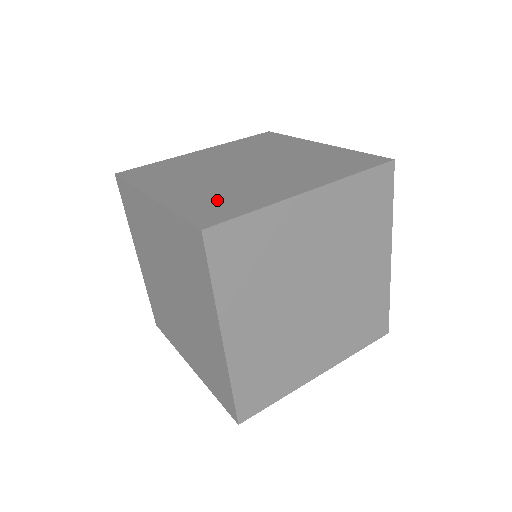
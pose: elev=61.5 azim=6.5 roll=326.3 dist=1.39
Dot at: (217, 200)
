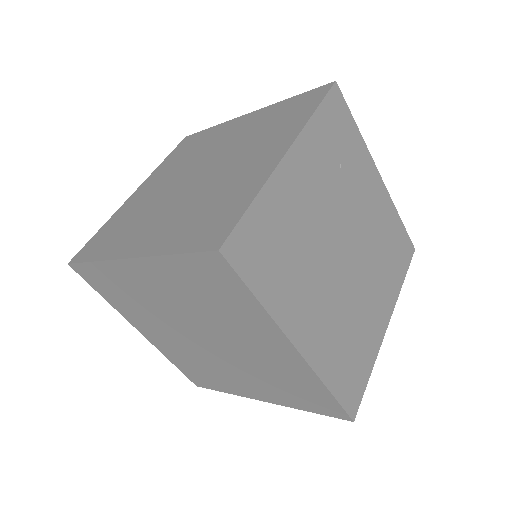
Dot at: (348, 355)
